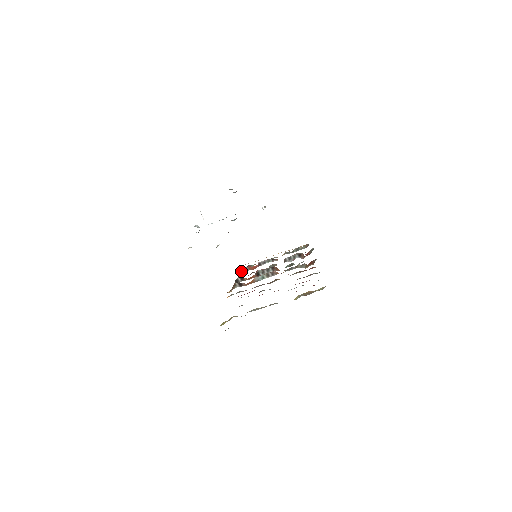
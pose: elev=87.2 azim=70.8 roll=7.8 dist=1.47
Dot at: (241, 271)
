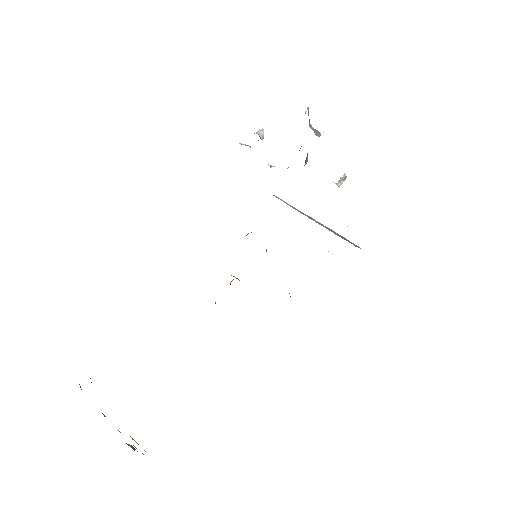
Dot at: occluded
